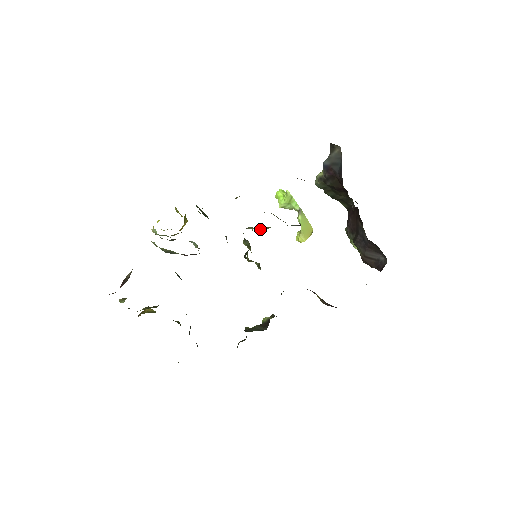
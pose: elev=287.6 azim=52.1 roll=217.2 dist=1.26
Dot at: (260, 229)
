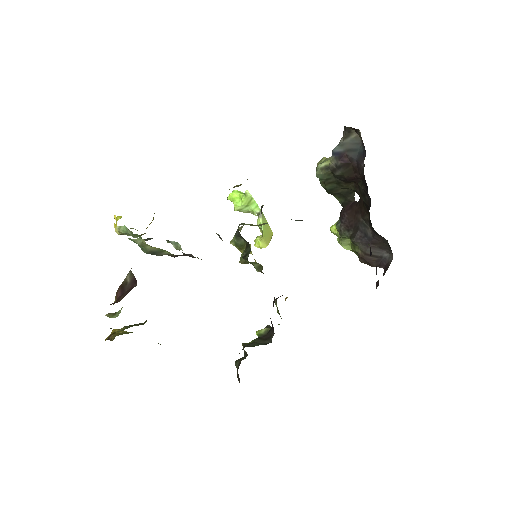
Dot at: (255, 225)
